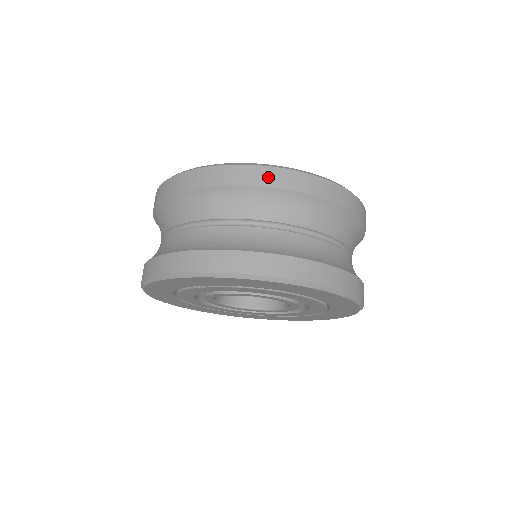
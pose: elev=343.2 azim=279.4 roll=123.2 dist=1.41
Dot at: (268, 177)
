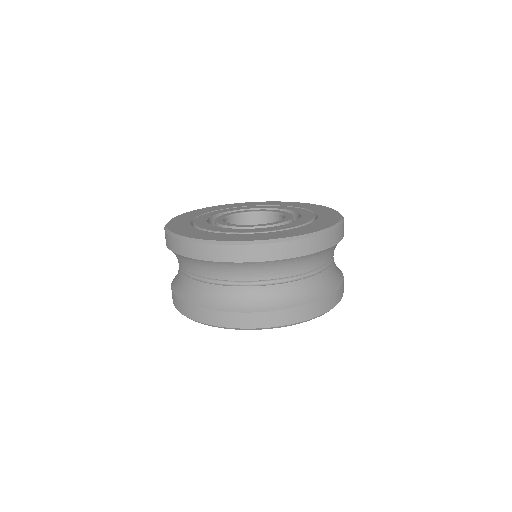
Dot at: (247, 254)
